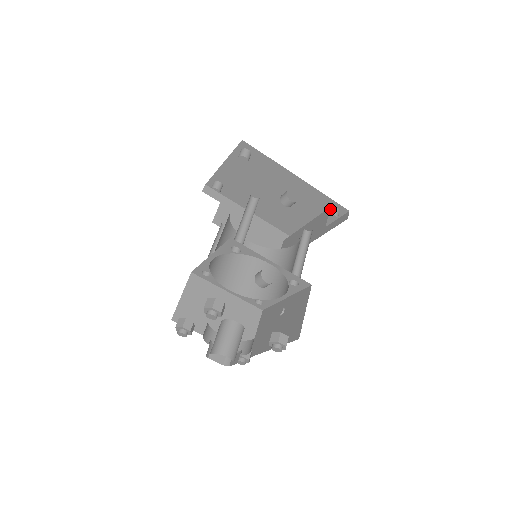
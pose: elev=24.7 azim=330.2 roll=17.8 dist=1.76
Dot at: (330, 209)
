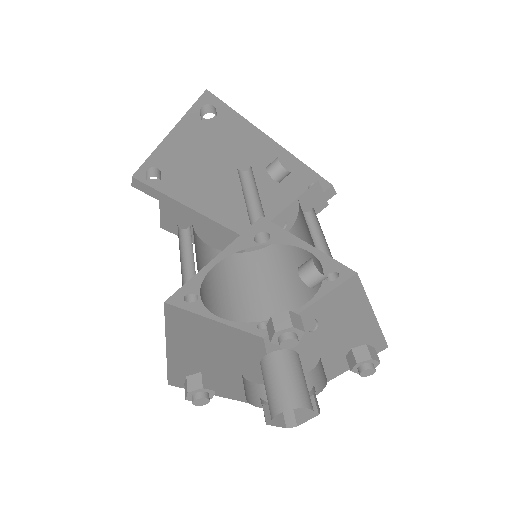
Dot at: occluded
